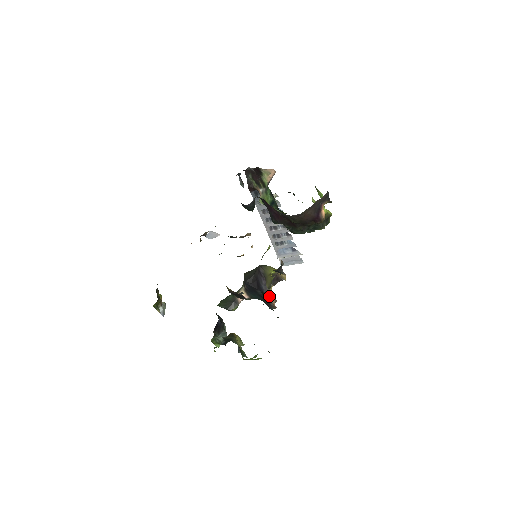
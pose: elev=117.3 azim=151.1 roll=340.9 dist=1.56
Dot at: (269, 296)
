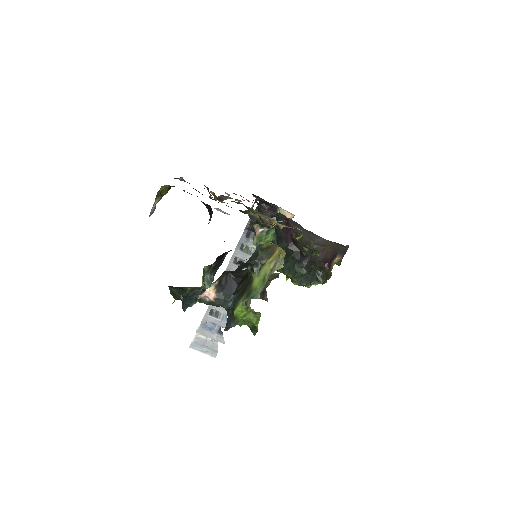
Dot at: (246, 304)
